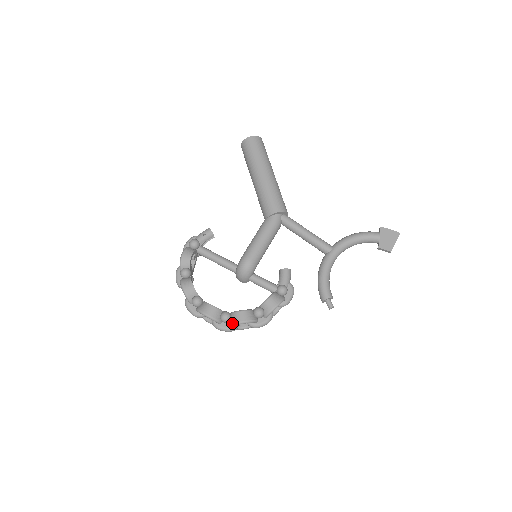
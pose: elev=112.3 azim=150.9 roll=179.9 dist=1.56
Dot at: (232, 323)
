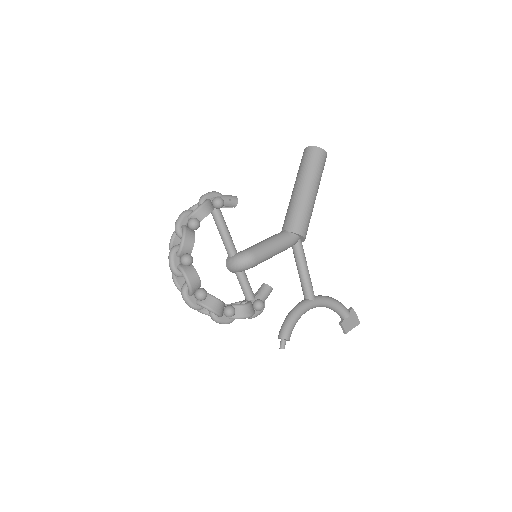
Dot at: (203, 304)
